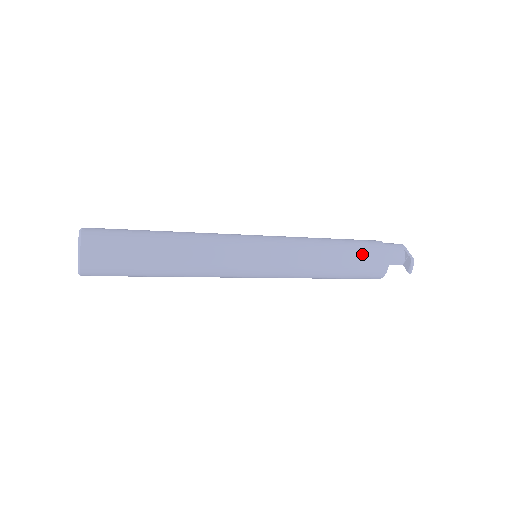
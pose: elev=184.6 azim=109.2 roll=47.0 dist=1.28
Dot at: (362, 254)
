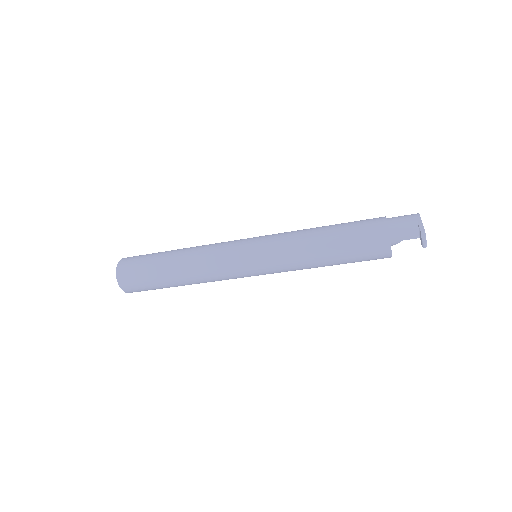
Dot at: (355, 238)
